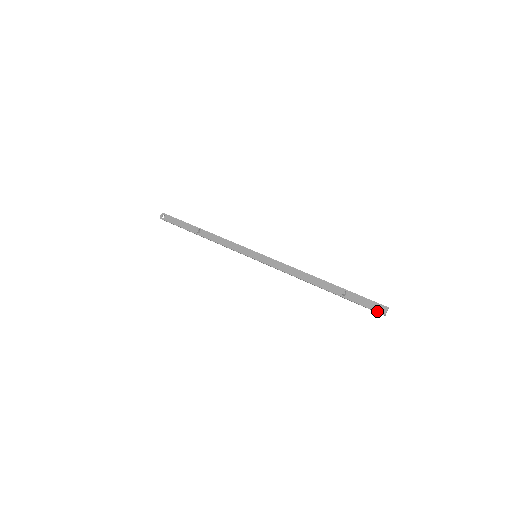
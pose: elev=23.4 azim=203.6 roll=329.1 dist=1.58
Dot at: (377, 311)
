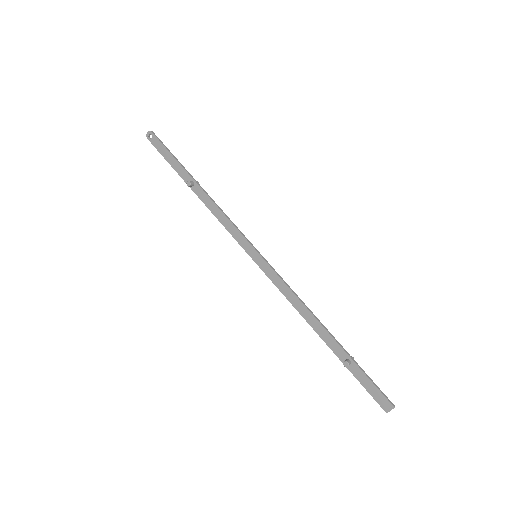
Dot at: (379, 404)
